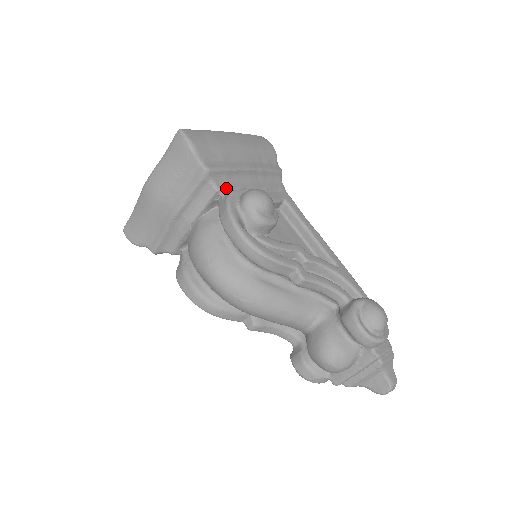
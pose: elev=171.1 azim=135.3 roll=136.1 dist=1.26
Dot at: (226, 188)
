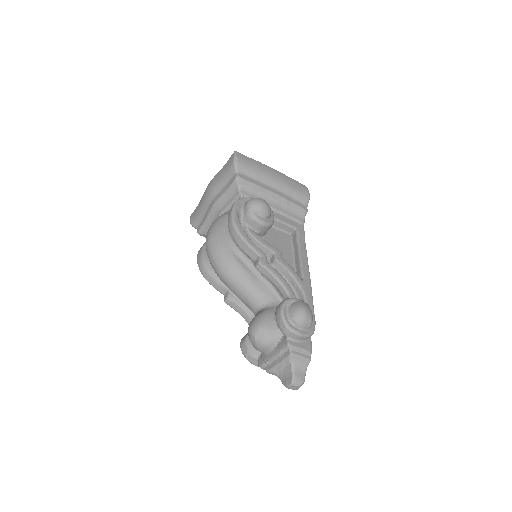
Dot at: (248, 195)
